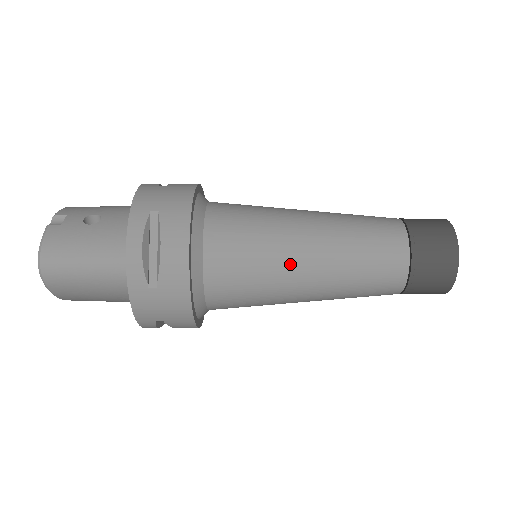
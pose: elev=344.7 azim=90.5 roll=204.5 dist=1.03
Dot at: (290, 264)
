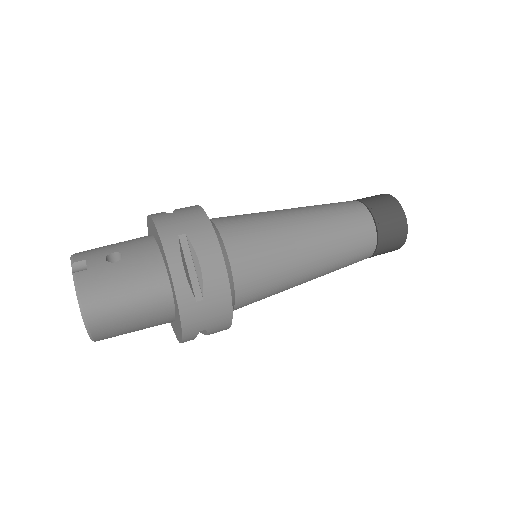
Dot at: (297, 253)
